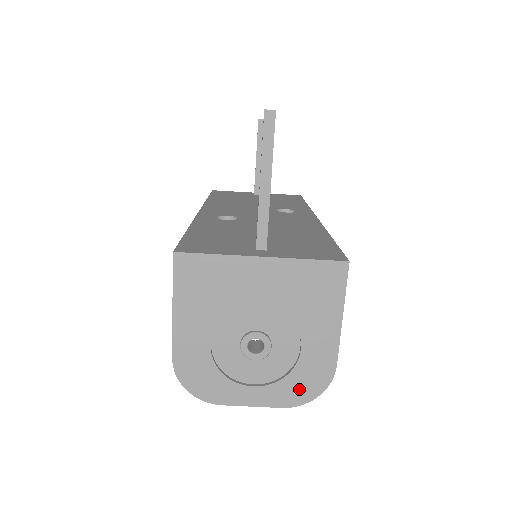
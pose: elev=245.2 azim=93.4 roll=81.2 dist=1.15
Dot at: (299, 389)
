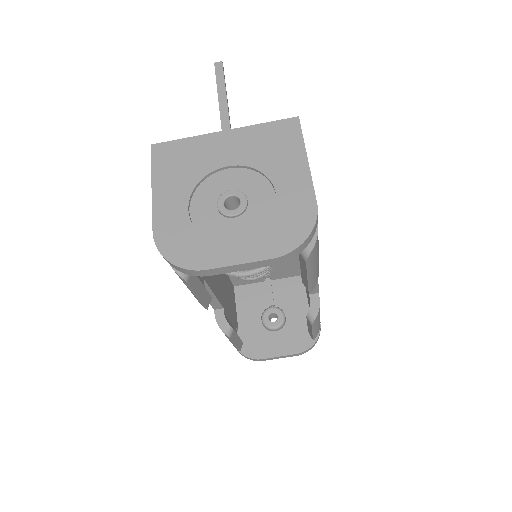
Dot at: (285, 234)
